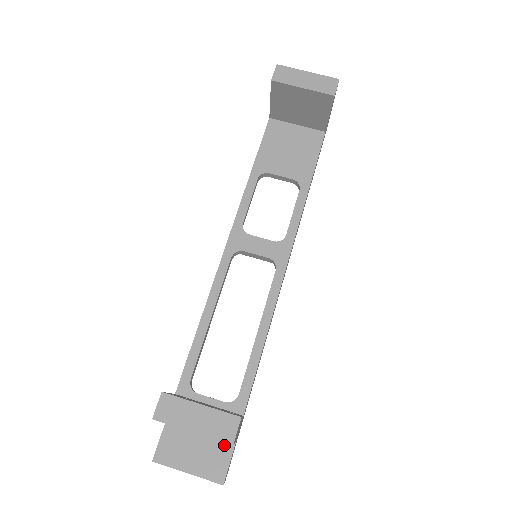
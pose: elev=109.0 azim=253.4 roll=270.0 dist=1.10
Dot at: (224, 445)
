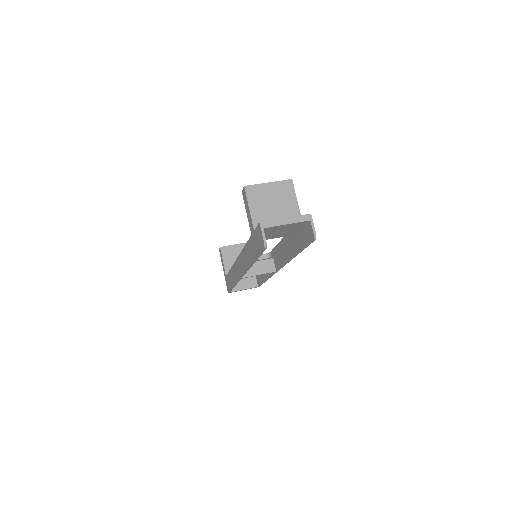
Dot at: occluded
